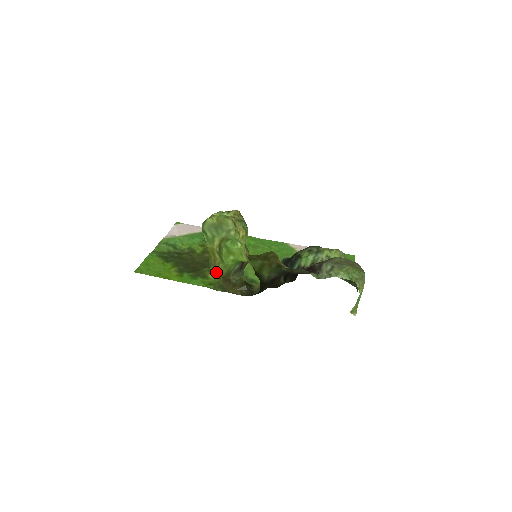
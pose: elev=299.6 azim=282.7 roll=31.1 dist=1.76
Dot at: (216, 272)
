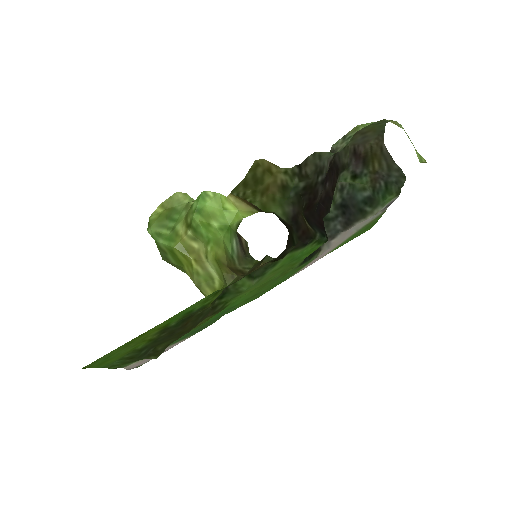
Dot at: (215, 286)
